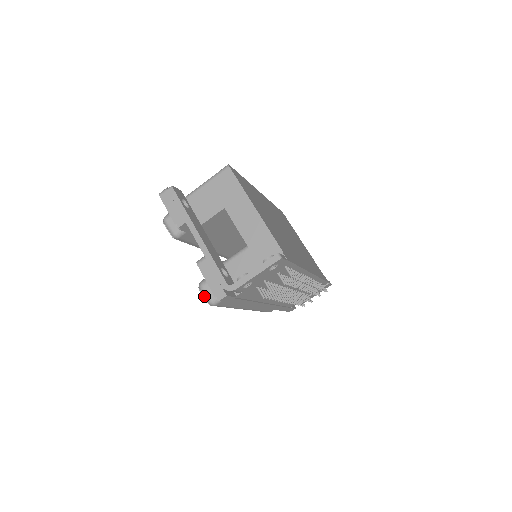
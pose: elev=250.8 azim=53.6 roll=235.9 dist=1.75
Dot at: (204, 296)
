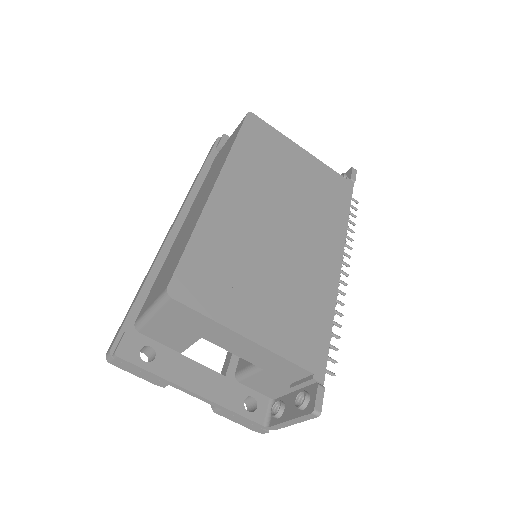
Dot at: occluded
